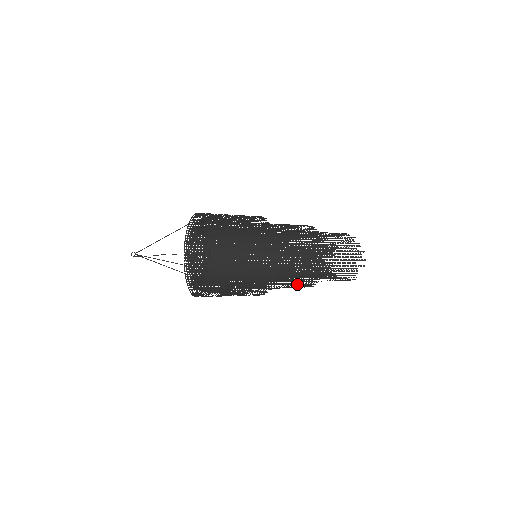
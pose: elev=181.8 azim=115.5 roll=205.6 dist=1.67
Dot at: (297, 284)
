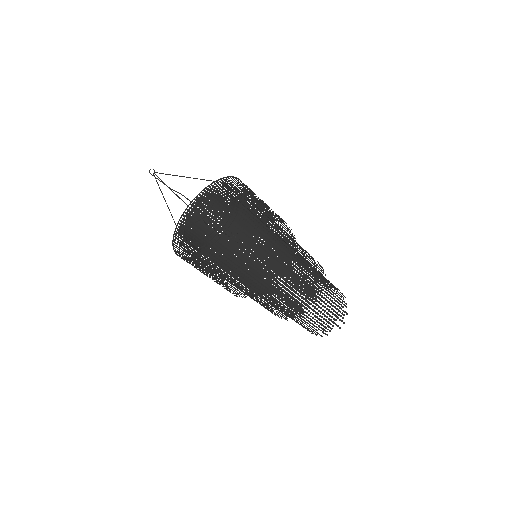
Dot at: (278, 307)
